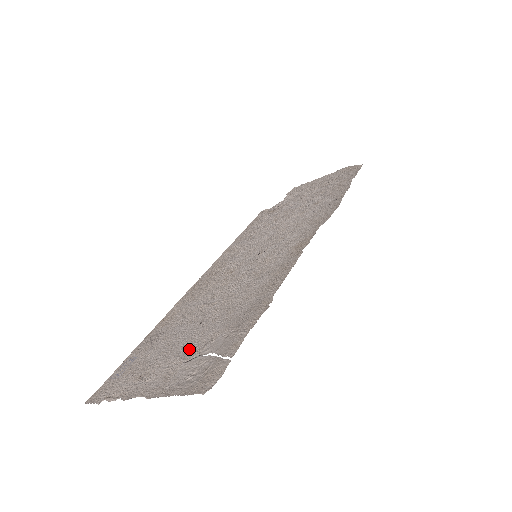
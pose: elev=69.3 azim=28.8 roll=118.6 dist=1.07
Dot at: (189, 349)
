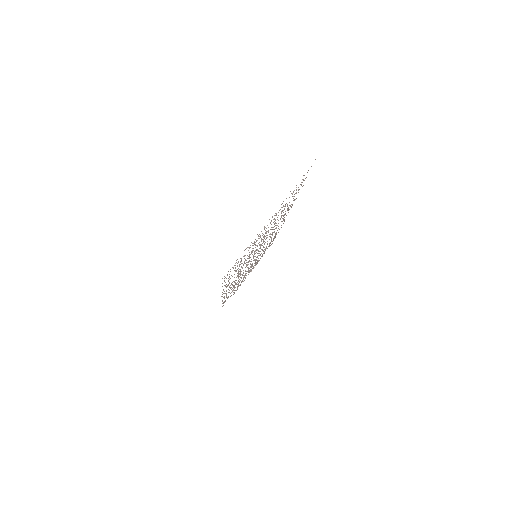
Dot at: (274, 219)
